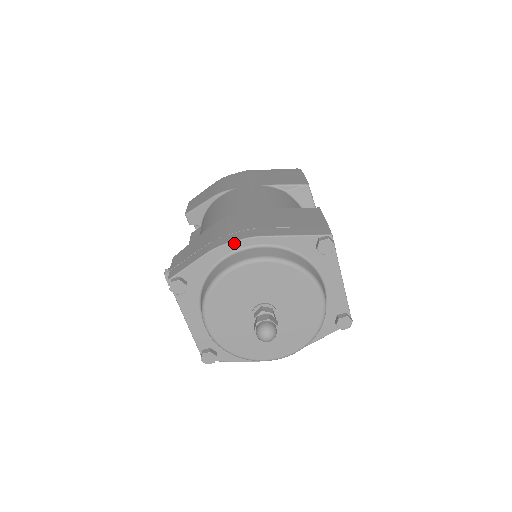
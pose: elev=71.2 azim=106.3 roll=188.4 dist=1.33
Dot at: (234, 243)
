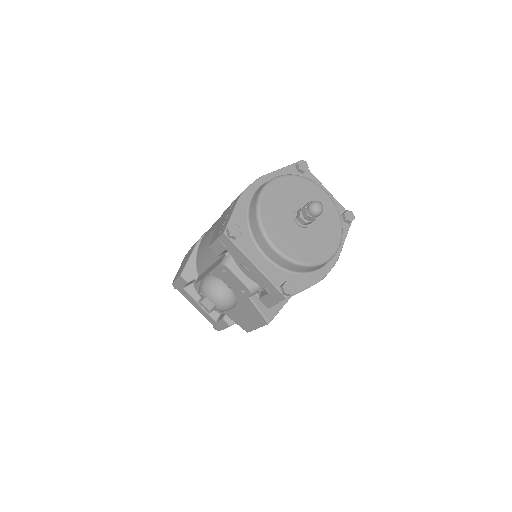
Dot at: (250, 186)
